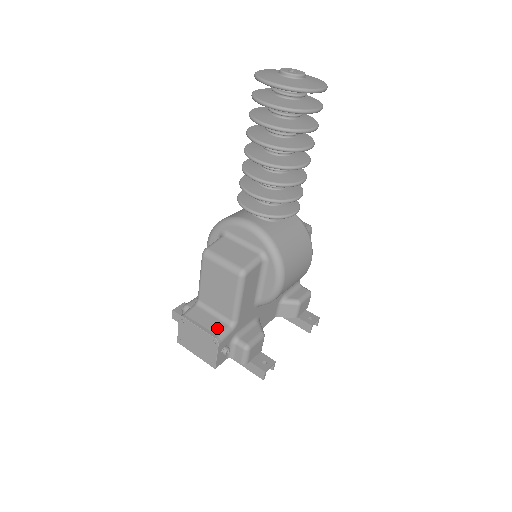
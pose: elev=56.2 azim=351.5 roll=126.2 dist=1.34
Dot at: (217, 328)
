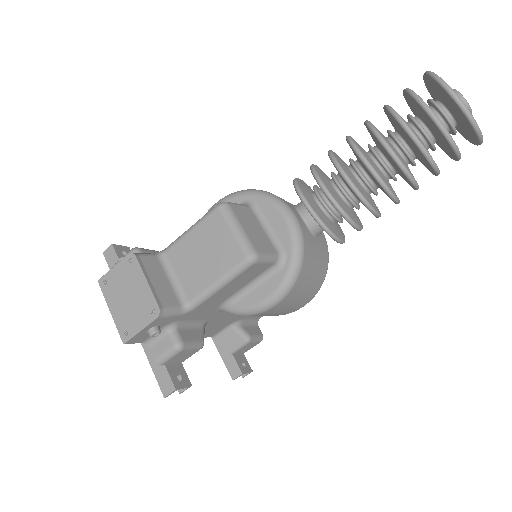
Dot at: (167, 298)
